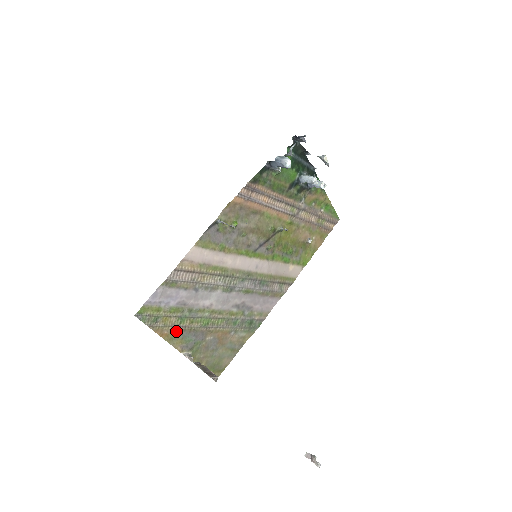
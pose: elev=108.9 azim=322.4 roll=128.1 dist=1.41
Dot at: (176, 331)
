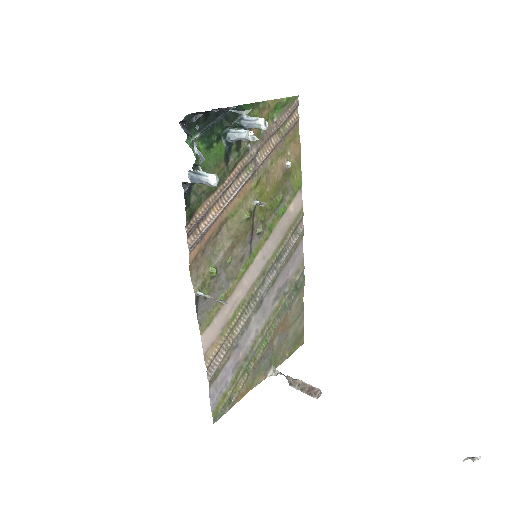
Dot at: (250, 379)
